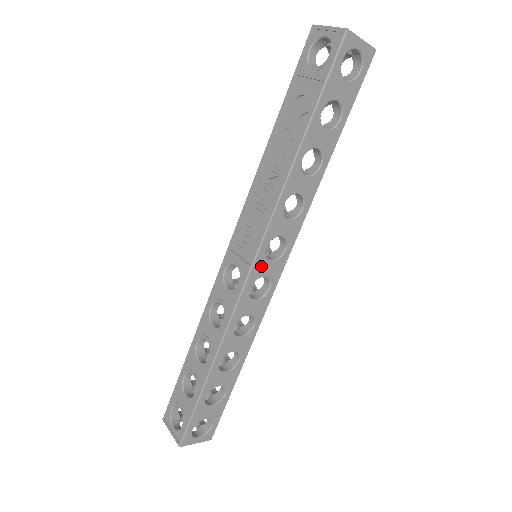
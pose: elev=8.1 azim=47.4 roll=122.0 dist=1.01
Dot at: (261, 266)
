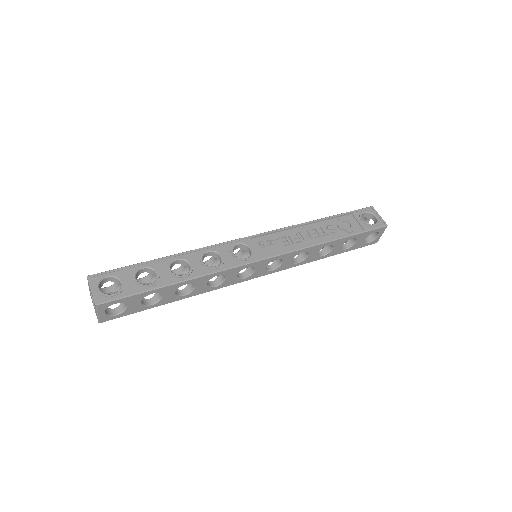
Dot at: (263, 264)
